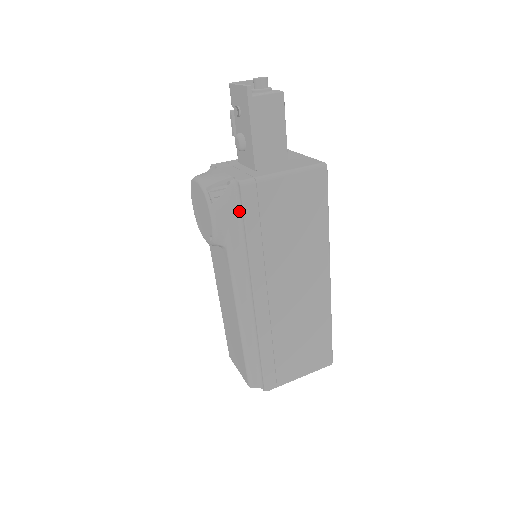
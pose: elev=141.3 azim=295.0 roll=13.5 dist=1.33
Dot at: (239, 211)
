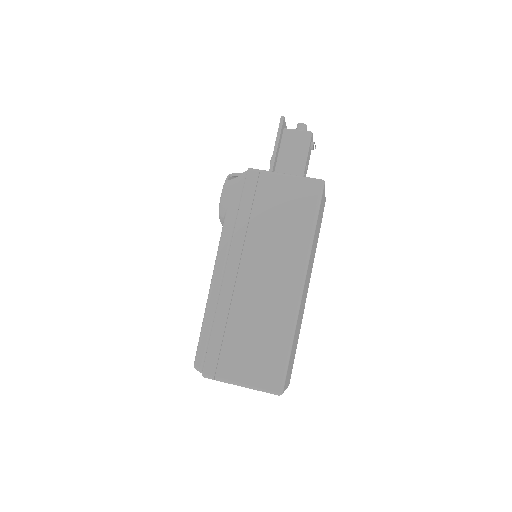
Dot at: (242, 191)
